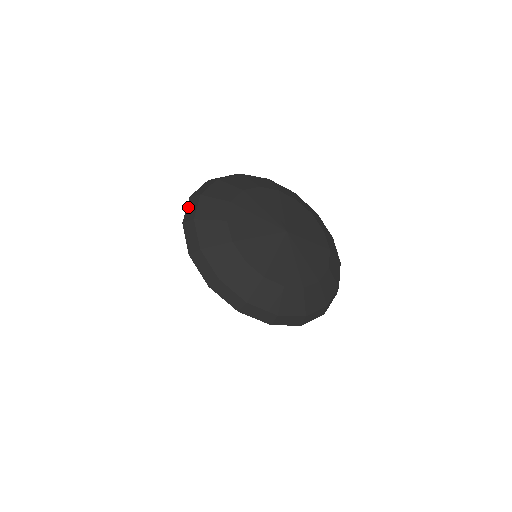
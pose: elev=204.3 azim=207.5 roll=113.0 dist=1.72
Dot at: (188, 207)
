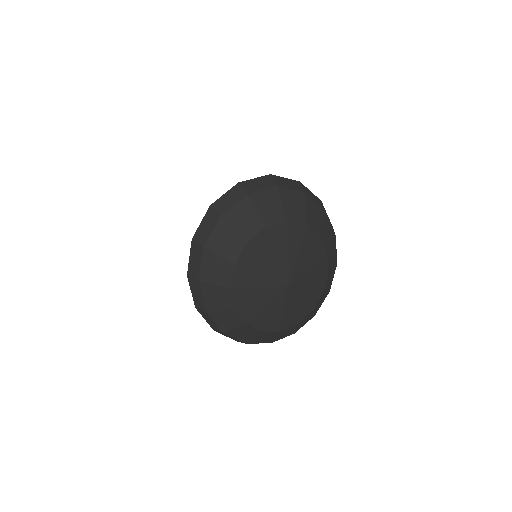
Dot at: (228, 194)
